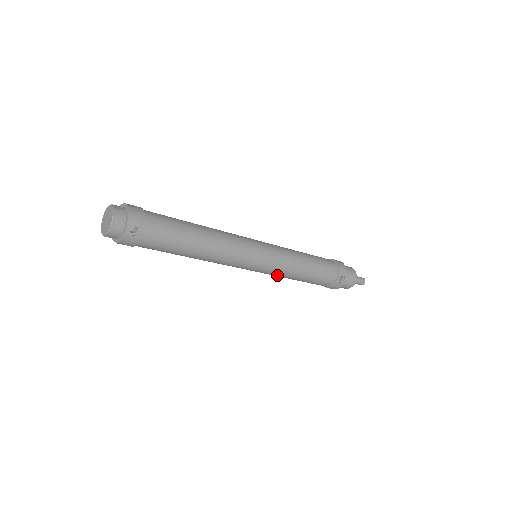
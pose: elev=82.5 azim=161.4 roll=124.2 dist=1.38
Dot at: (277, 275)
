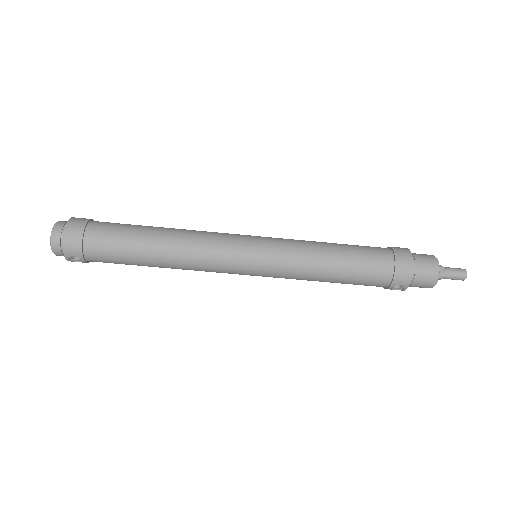
Dot at: occluded
